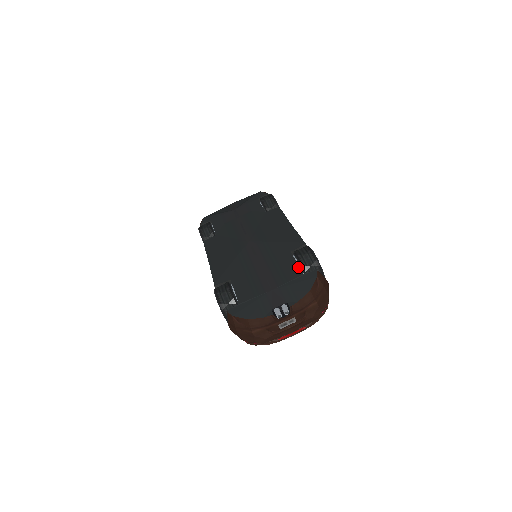
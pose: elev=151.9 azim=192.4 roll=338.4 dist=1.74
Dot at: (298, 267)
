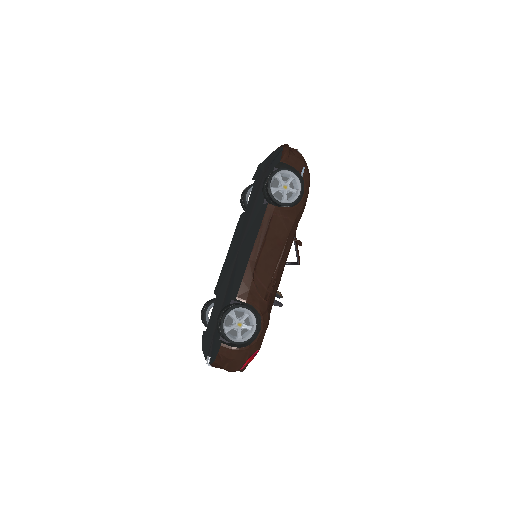
Dot at: occluded
